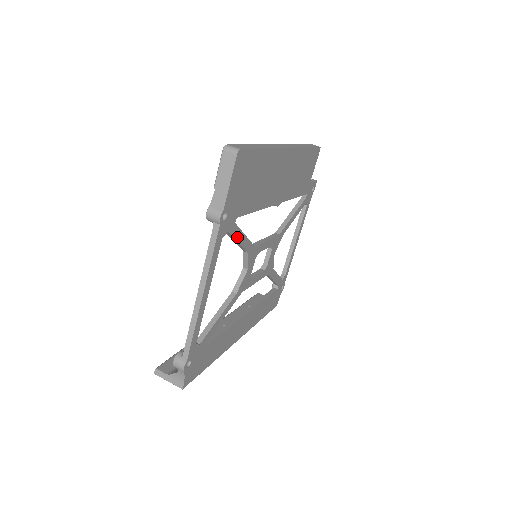
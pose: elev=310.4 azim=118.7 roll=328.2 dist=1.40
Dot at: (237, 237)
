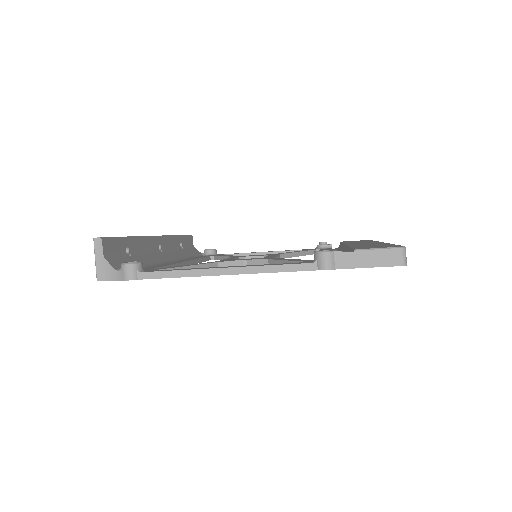
Dot at: occluded
